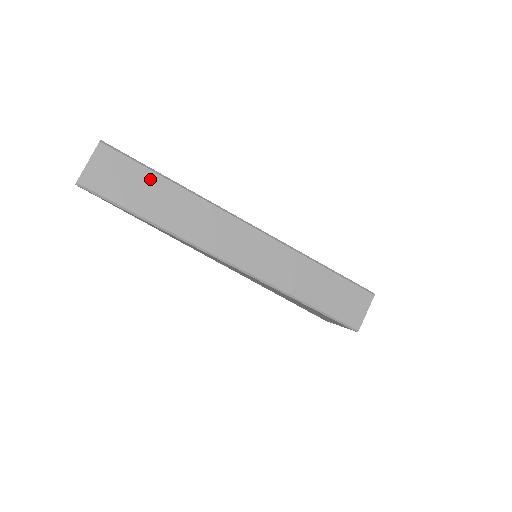
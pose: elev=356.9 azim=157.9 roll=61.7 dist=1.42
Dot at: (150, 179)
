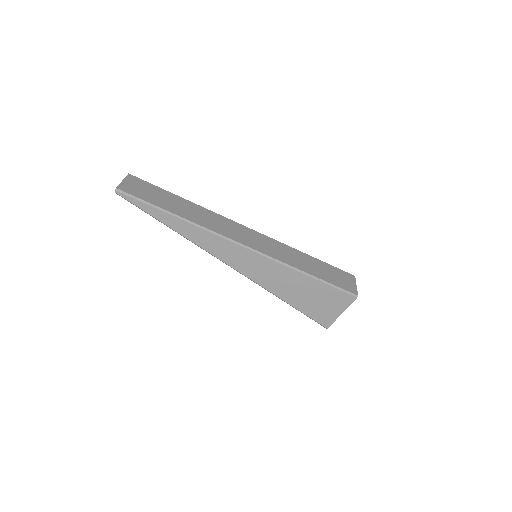
Dot at: (168, 195)
